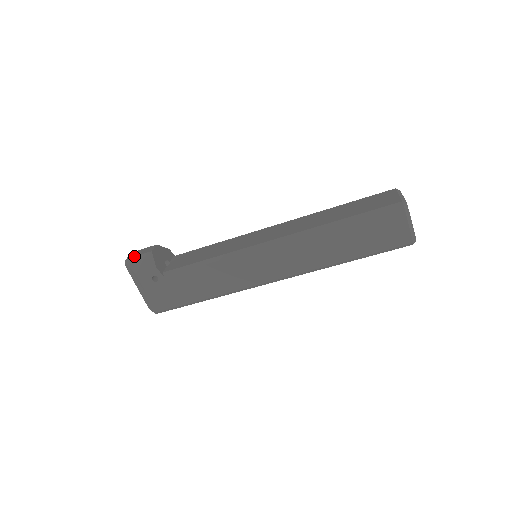
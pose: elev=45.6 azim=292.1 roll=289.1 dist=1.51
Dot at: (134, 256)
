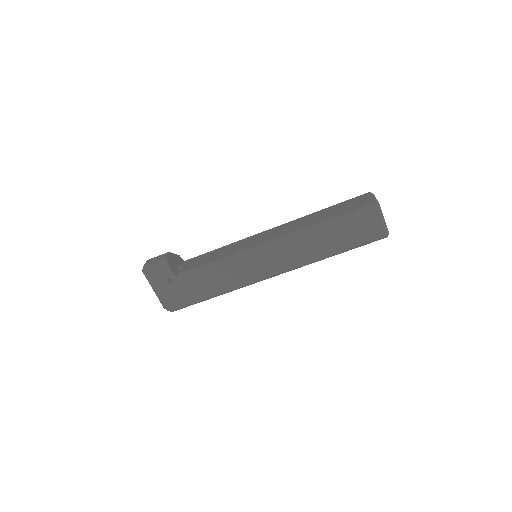
Dot at: (151, 263)
